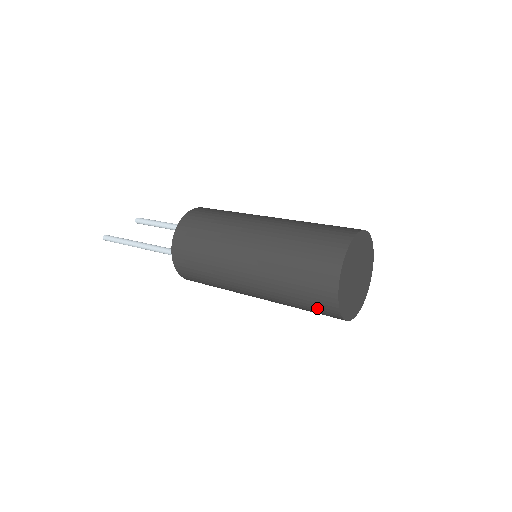
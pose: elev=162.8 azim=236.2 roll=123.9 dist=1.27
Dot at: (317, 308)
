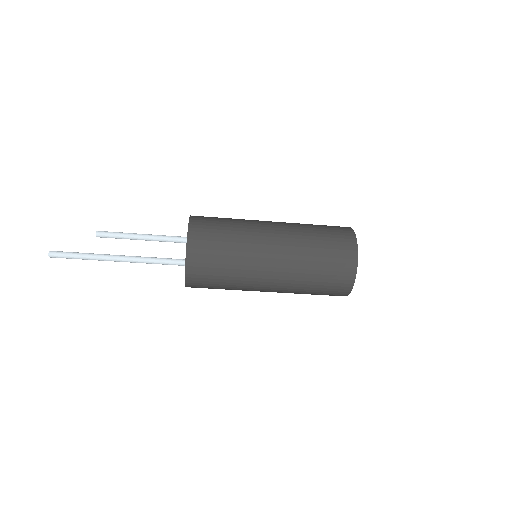
Dot at: (334, 285)
